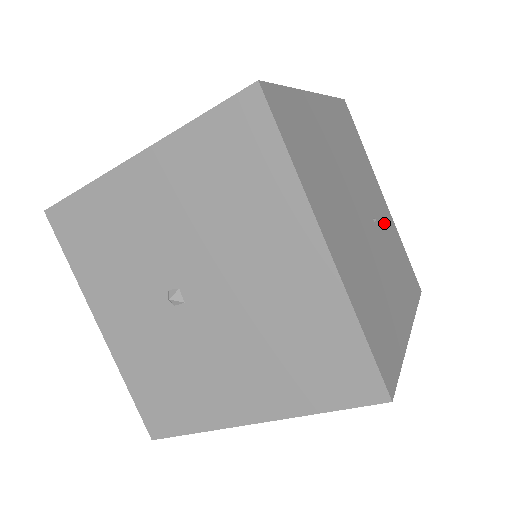
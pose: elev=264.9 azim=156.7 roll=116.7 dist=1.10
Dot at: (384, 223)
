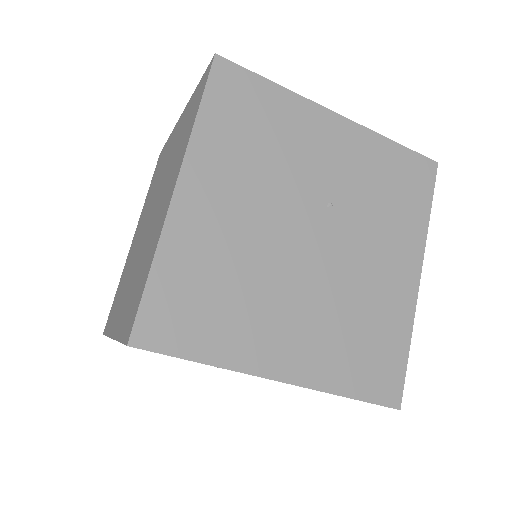
Dot at: (348, 172)
